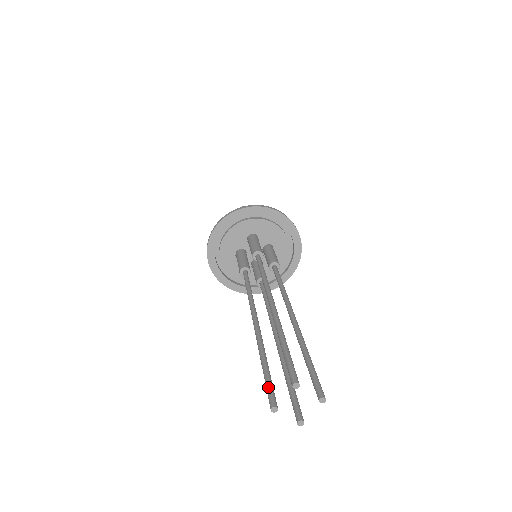
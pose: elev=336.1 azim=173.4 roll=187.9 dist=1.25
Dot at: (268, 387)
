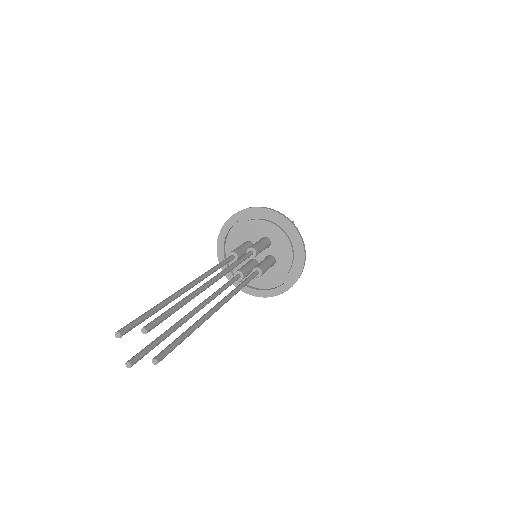
Dot at: (134, 320)
